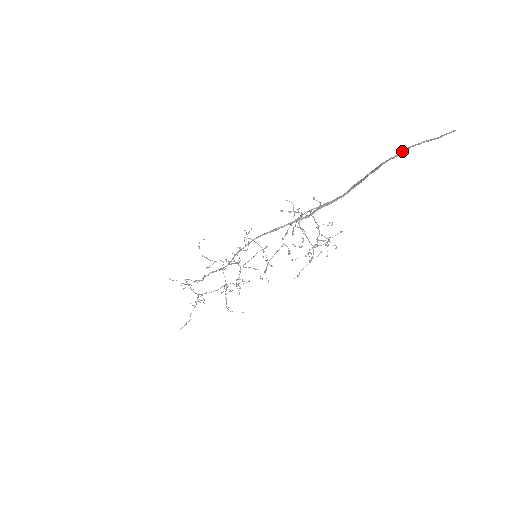
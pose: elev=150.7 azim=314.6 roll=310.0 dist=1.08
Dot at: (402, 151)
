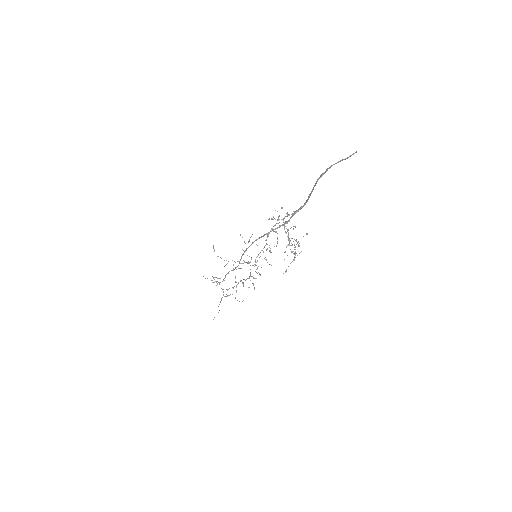
Dot at: (327, 169)
